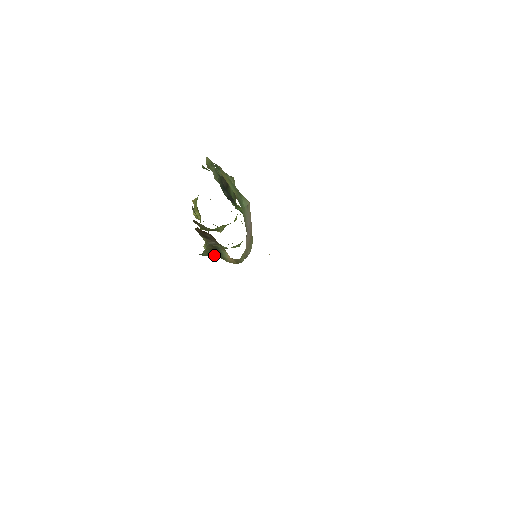
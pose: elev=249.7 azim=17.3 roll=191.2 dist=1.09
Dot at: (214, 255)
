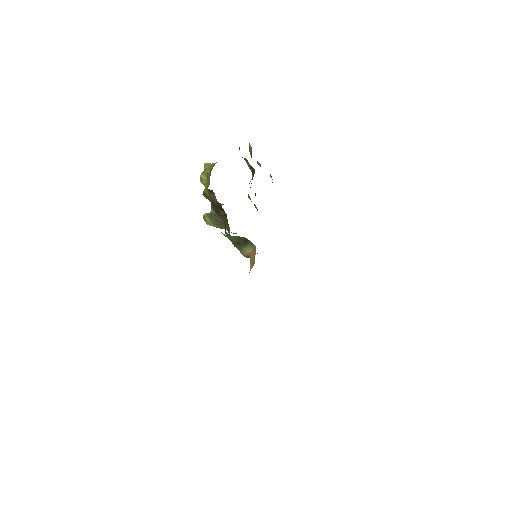
Dot at: (236, 242)
